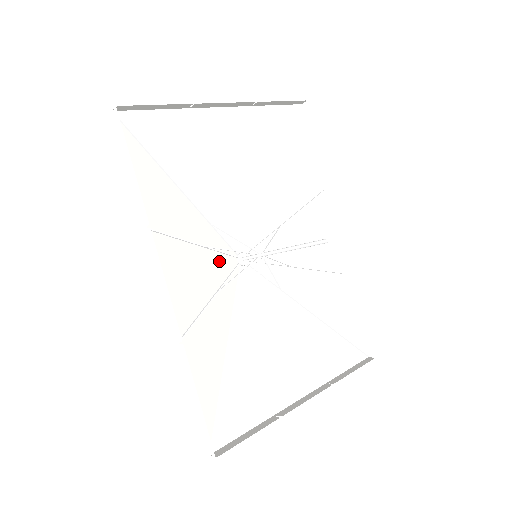
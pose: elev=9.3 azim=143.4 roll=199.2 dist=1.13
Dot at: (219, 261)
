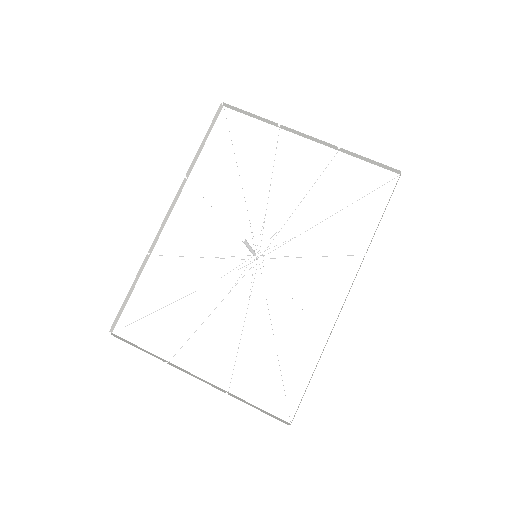
Dot at: (234, 243)
